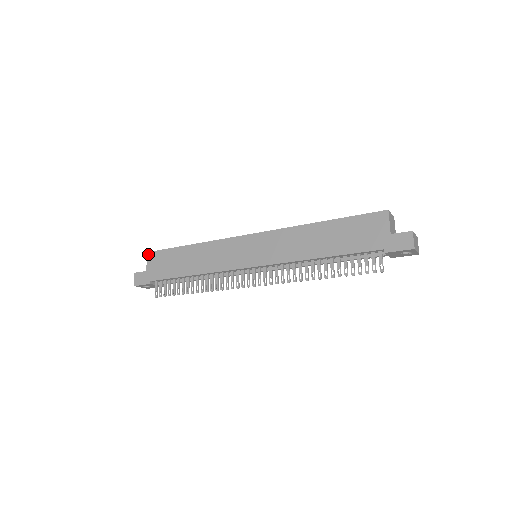
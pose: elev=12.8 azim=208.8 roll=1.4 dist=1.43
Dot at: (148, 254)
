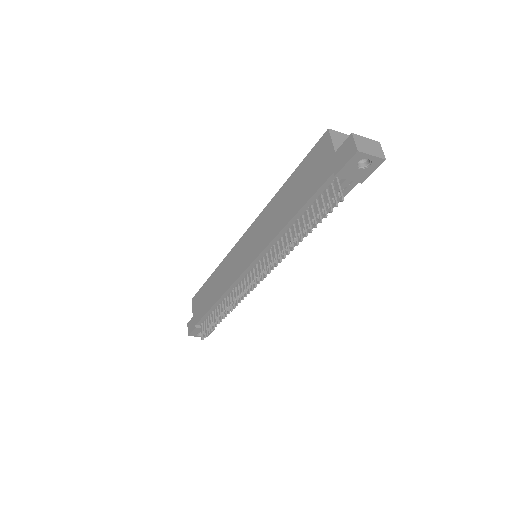
Dot at: (192, 300)
